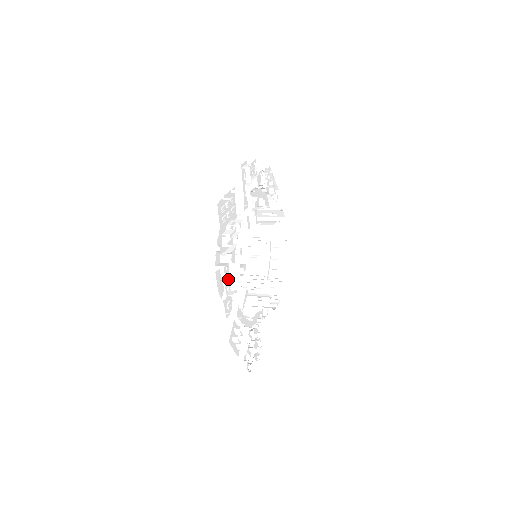
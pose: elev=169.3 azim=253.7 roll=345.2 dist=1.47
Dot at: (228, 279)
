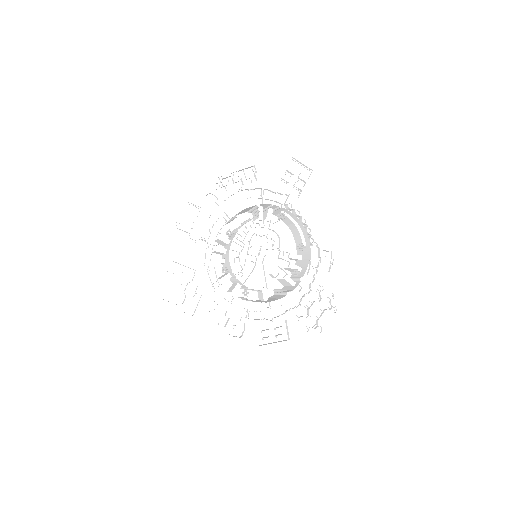
Dot at: (217, 317)
